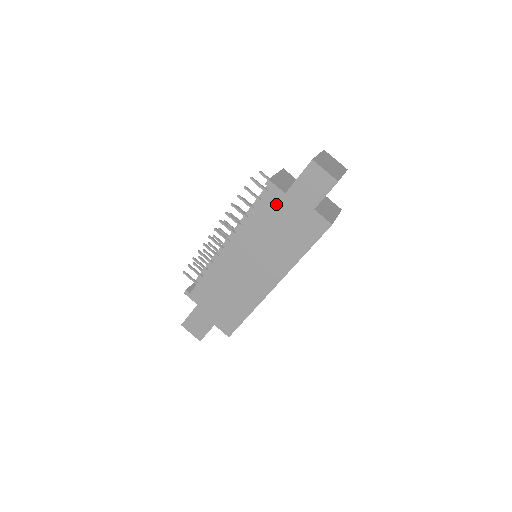
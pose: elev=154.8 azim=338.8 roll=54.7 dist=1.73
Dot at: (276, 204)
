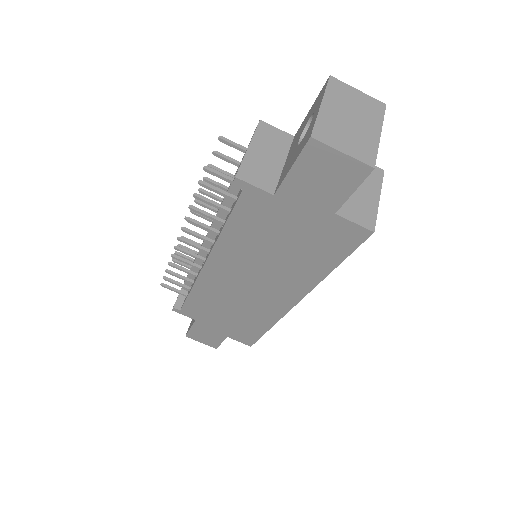
Dot at: (262, 211)
